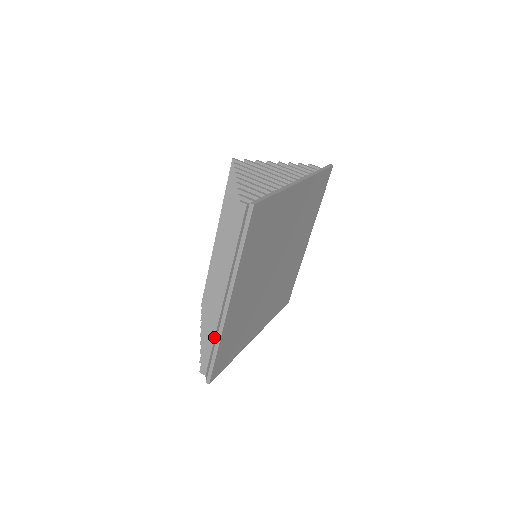
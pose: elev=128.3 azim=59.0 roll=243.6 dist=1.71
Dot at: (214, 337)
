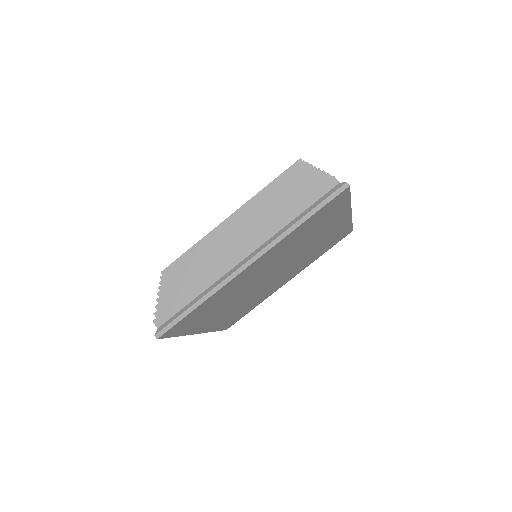
Dot at: (203, 291)
